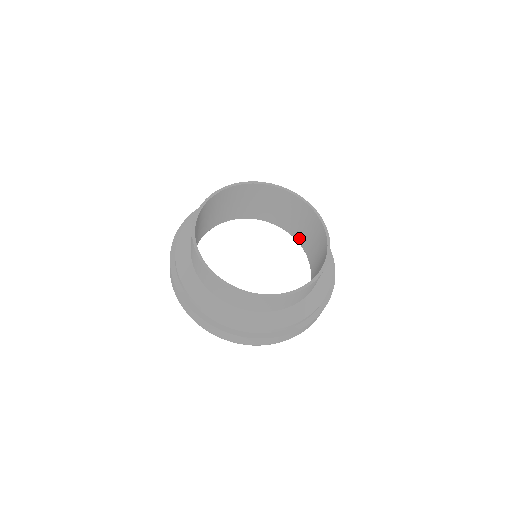
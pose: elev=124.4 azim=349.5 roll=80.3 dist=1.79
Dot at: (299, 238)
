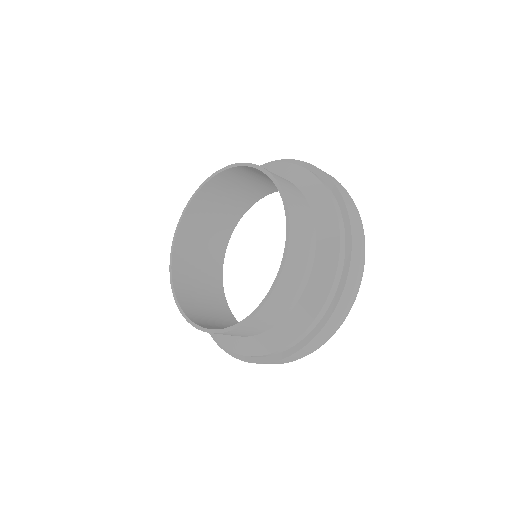
Dot at: occluded
